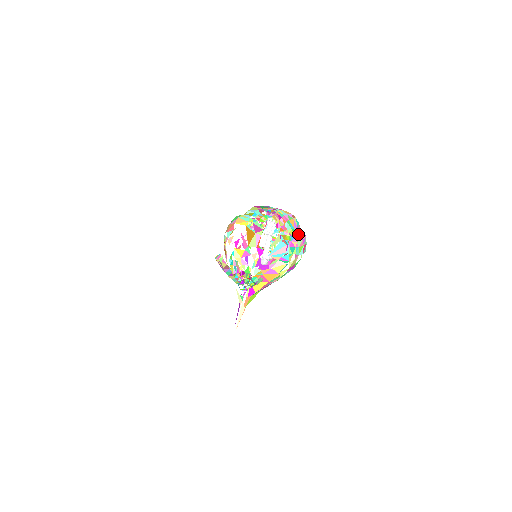
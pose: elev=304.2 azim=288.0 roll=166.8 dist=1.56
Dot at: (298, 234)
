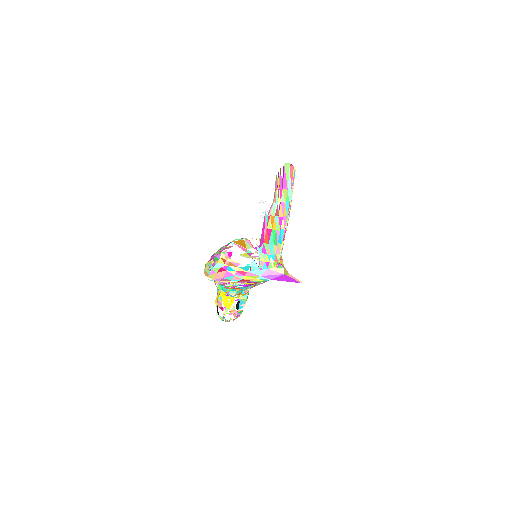
Dot at: occluded
